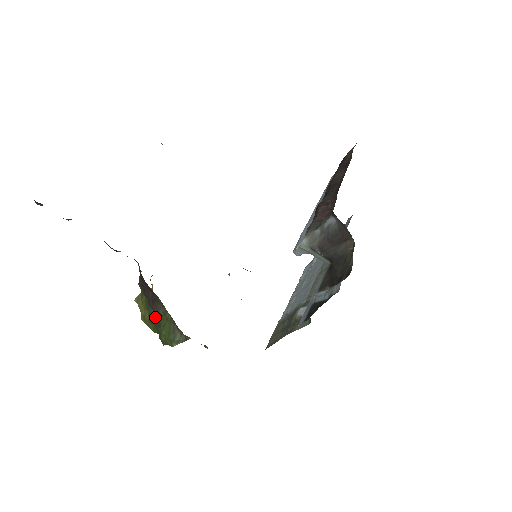
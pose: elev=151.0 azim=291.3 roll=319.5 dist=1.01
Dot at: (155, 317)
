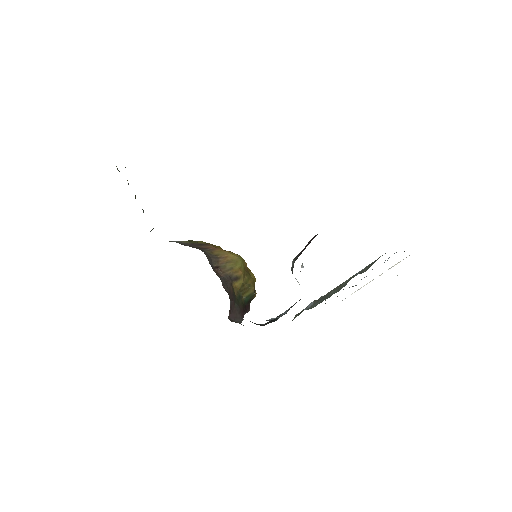
Dot at: occluded
